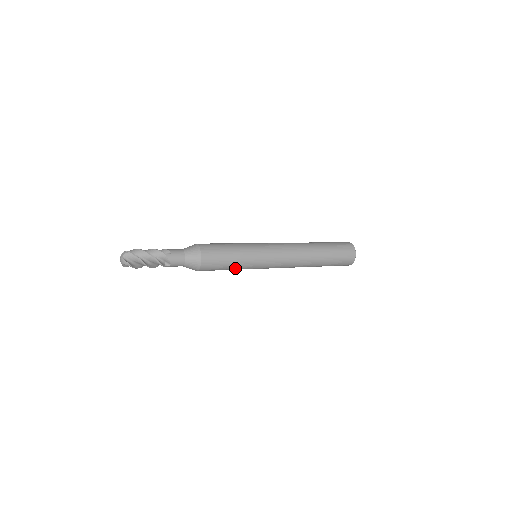
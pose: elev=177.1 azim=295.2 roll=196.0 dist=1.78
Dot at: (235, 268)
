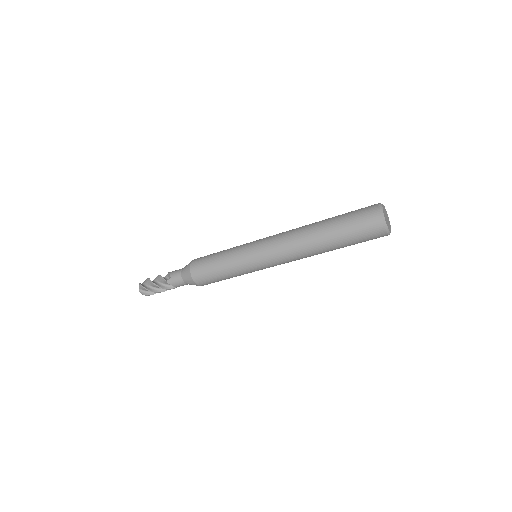
Dot at: occluded
